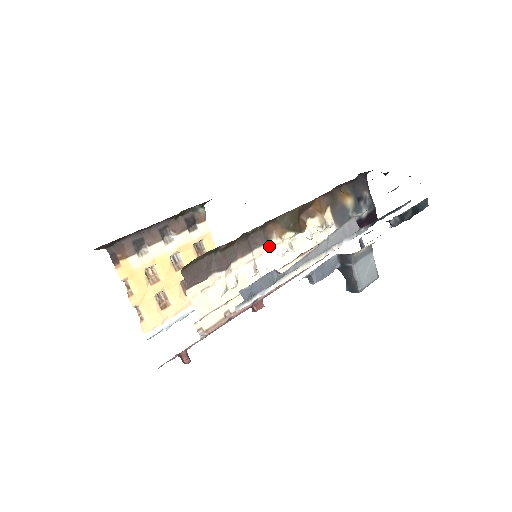
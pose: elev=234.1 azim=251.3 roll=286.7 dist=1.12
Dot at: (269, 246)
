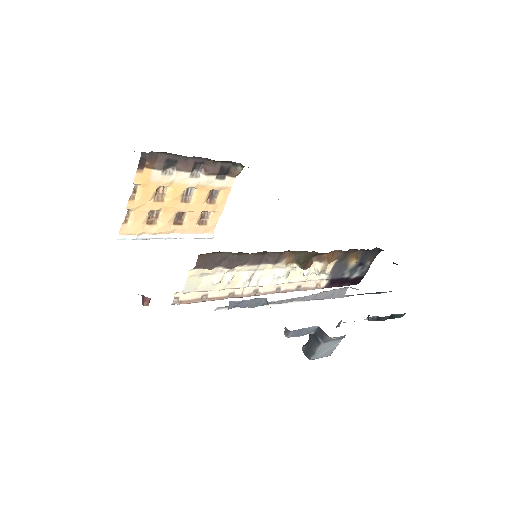
Dot at: (274, 266)
